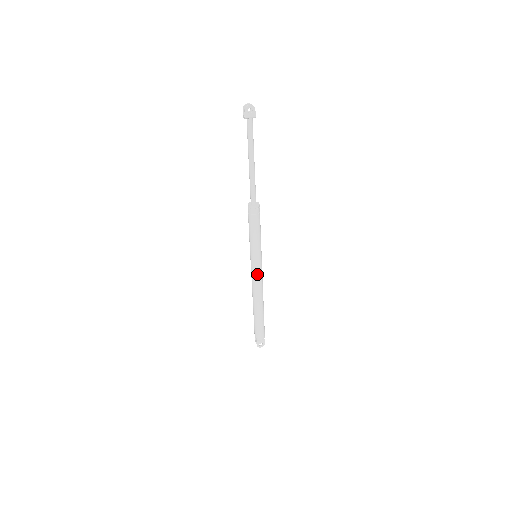
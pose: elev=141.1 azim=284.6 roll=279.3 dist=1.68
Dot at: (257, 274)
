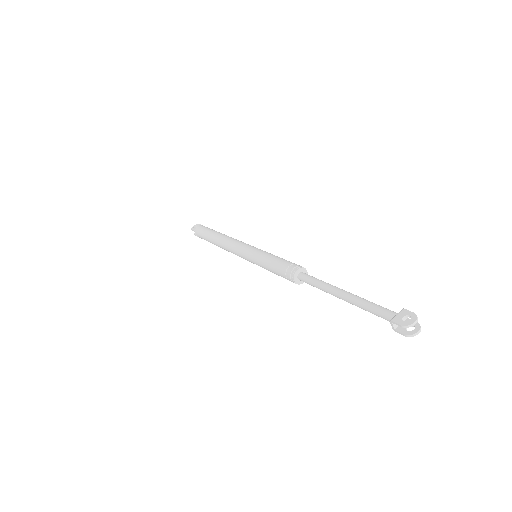
Dot at: occluded
